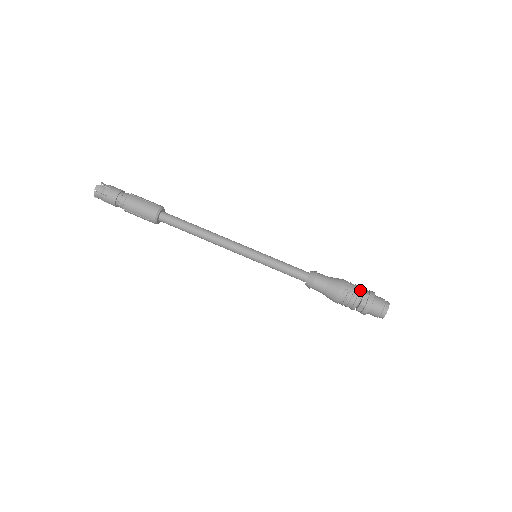
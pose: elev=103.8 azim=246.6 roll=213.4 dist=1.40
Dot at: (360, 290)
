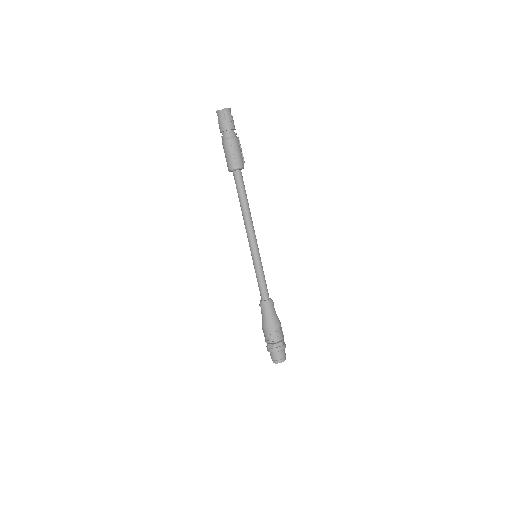
Dot at: (273, 341)
